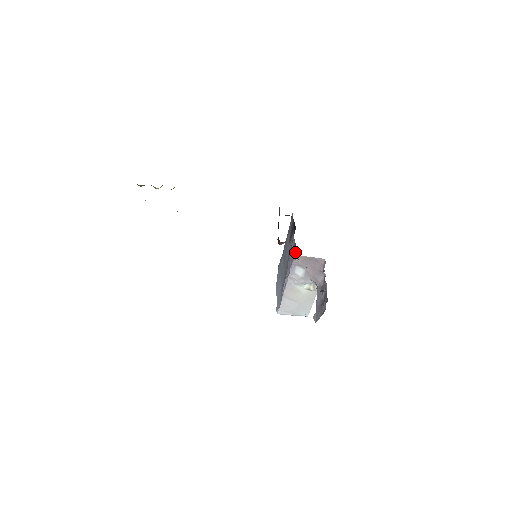
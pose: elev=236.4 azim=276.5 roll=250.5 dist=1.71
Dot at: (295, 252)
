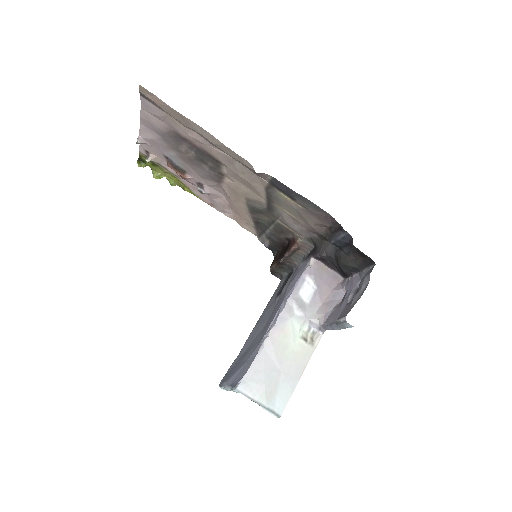
Dot at: (316, 247)
